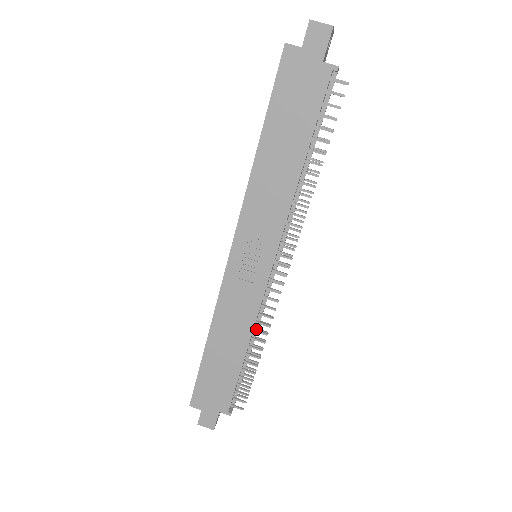
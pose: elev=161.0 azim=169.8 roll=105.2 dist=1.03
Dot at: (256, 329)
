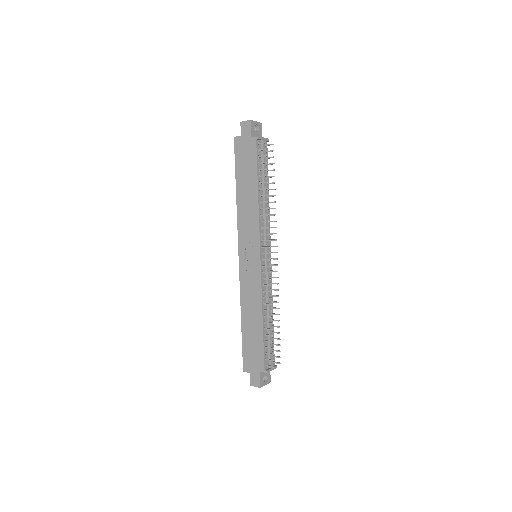
Dot at: (265, 303)
